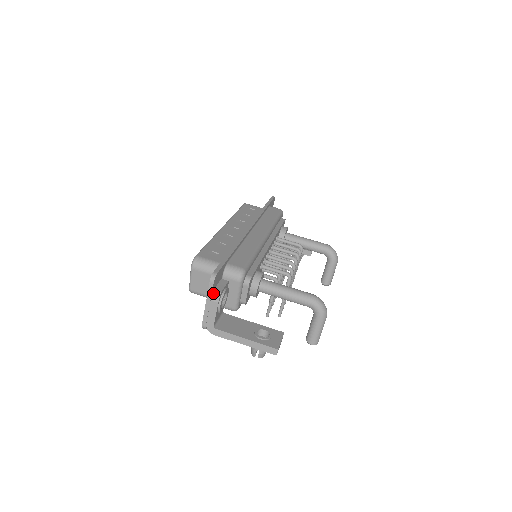
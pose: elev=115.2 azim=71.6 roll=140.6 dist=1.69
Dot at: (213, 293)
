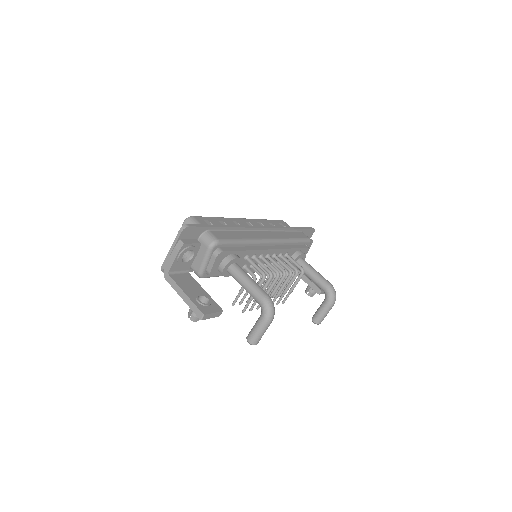
Dot at: (179, 241)
